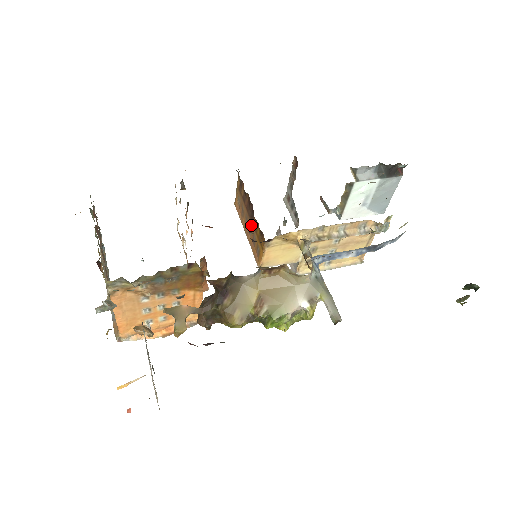
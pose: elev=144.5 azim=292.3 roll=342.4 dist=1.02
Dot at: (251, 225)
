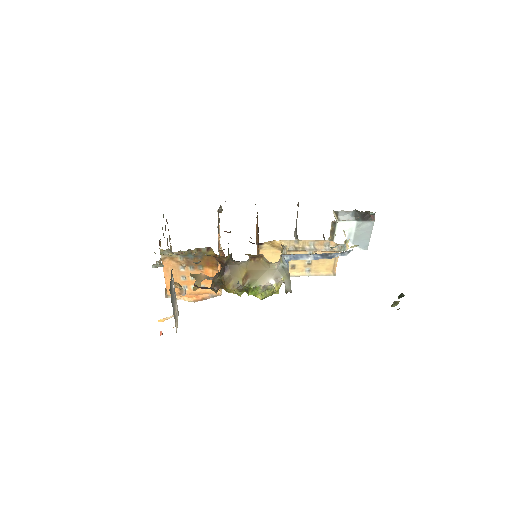
Dot at: occluded
